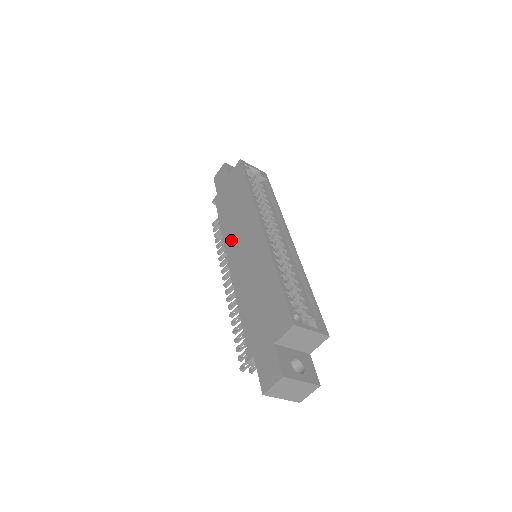
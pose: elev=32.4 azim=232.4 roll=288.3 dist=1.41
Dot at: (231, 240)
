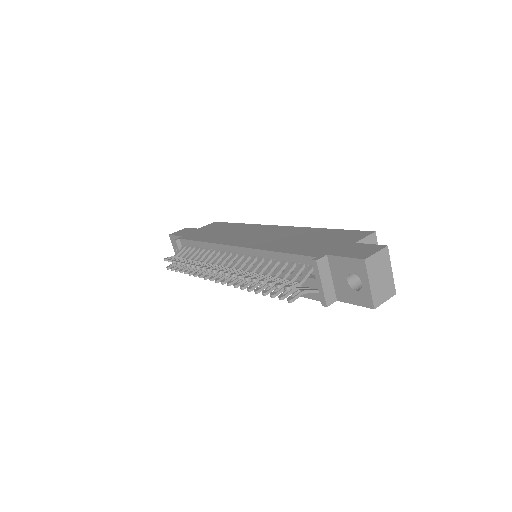
Dot at: (229, 239)
